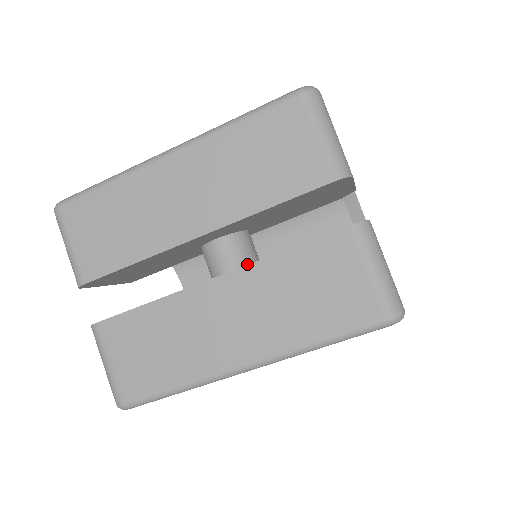
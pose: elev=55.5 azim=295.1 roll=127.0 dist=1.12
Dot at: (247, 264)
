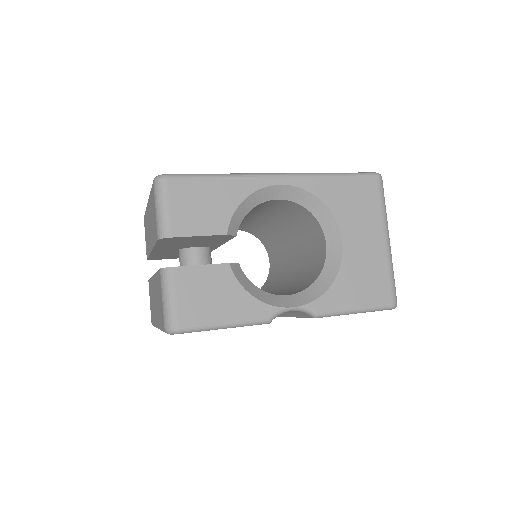
Dot at: occluded
